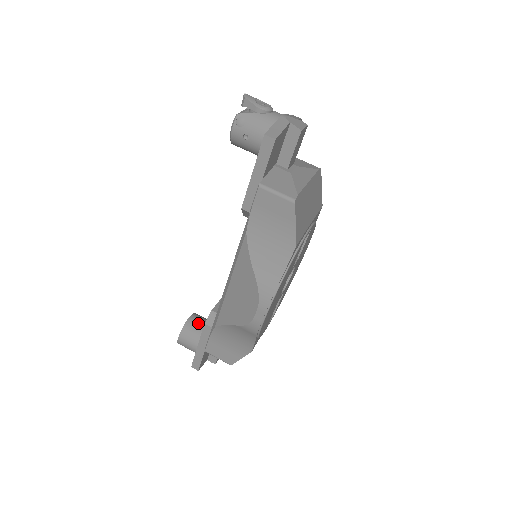
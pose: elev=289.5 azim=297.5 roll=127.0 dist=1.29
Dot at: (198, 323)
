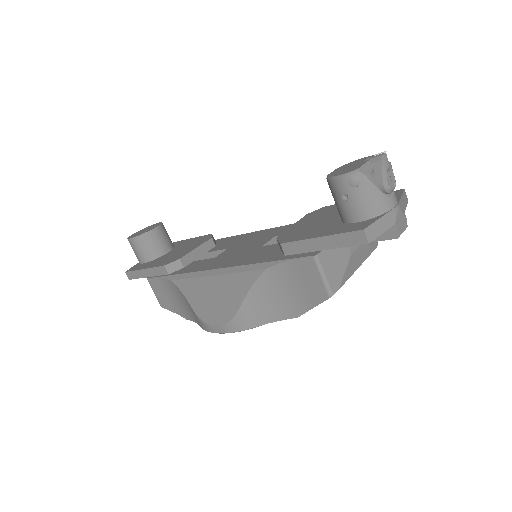
Dot at: (159, 240)
